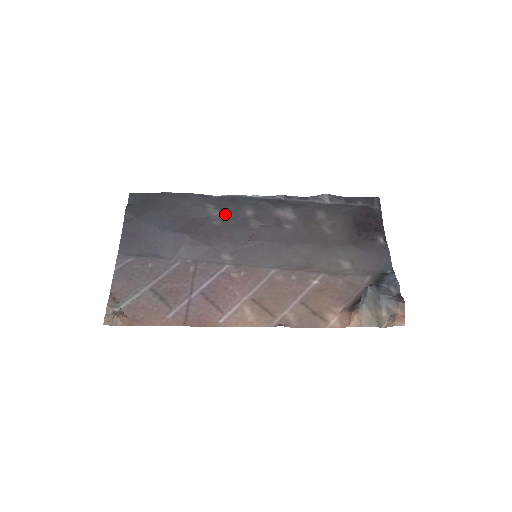
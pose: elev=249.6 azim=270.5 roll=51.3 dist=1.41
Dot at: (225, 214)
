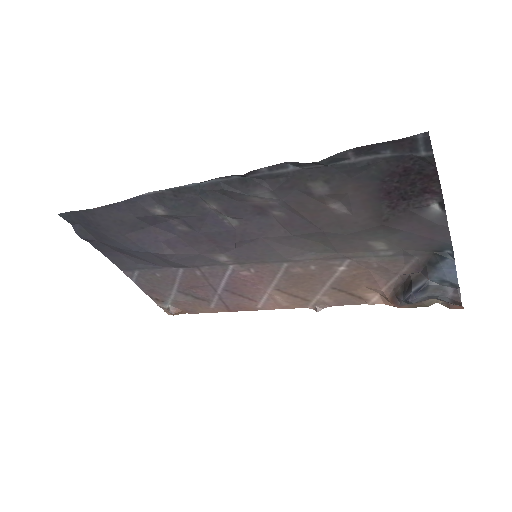
Dot at: (184, 218)
